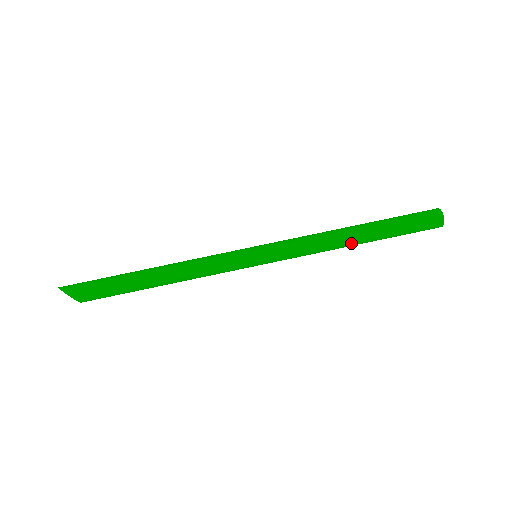
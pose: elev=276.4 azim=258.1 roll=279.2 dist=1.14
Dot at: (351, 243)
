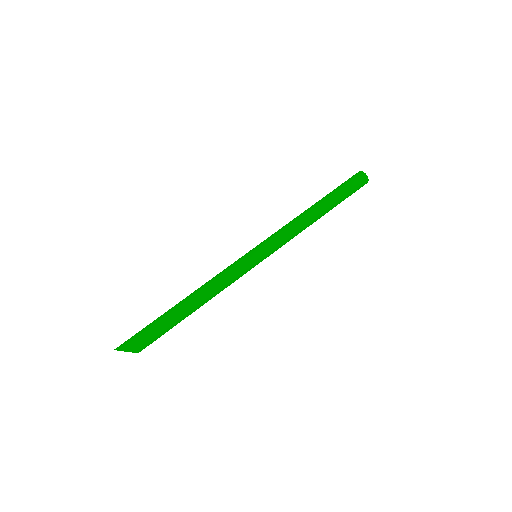
Dot at: (317, 218)
